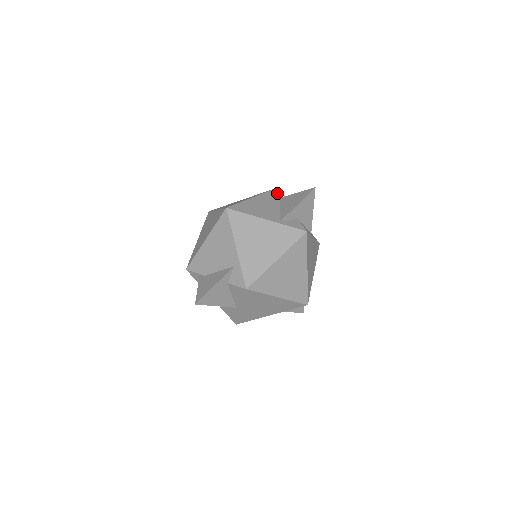
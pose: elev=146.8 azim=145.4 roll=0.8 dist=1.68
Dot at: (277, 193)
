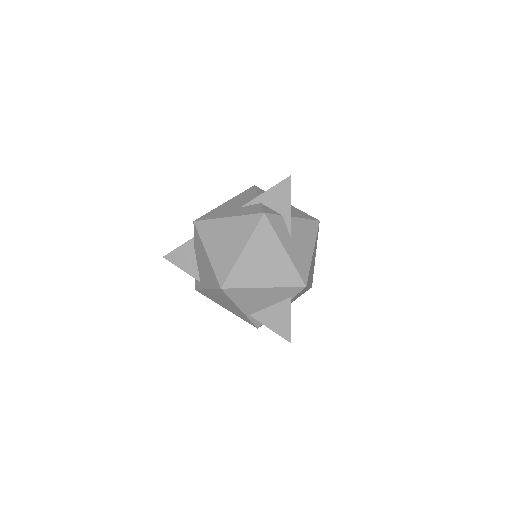
Dot at: (297, 292)
